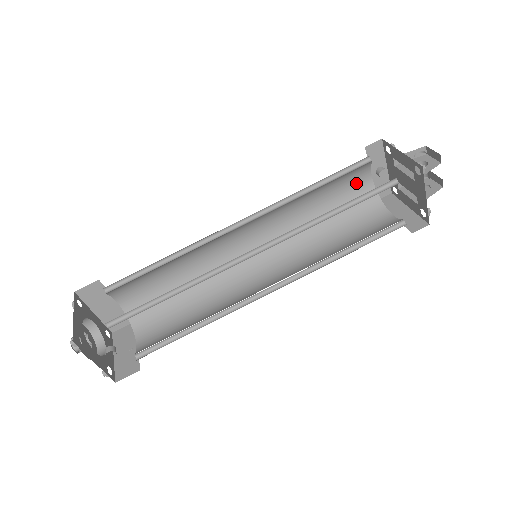
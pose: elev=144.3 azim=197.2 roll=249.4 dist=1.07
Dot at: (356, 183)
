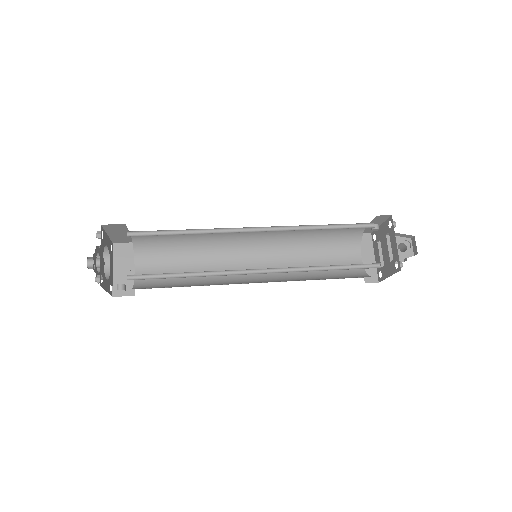
Dot at: occluded
